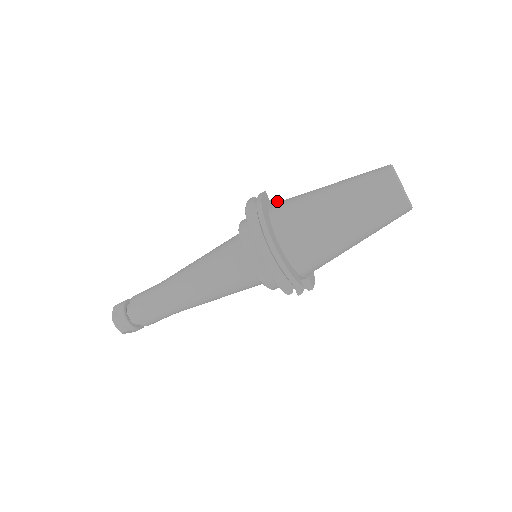
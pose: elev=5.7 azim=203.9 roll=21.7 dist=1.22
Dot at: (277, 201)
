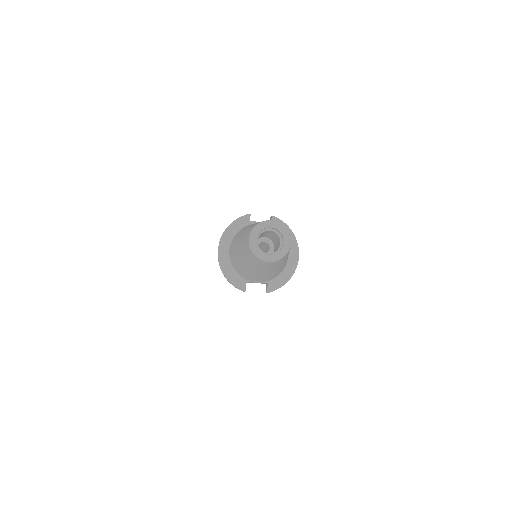
Dot at: (271, 219)
